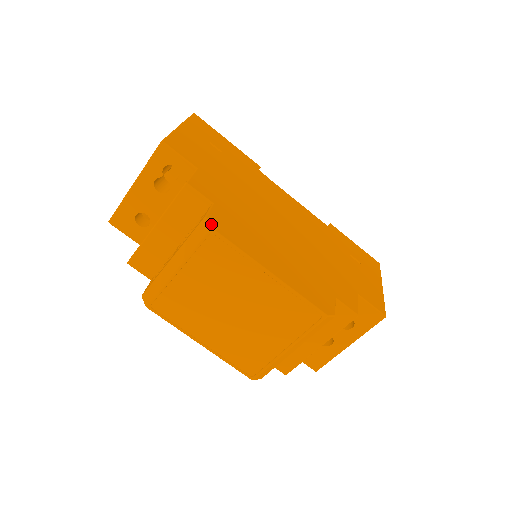
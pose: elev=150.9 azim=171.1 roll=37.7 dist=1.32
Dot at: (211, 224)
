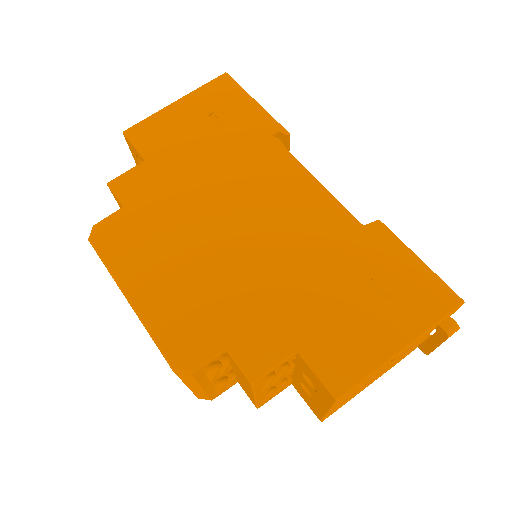
Dot at: (92, 234)
